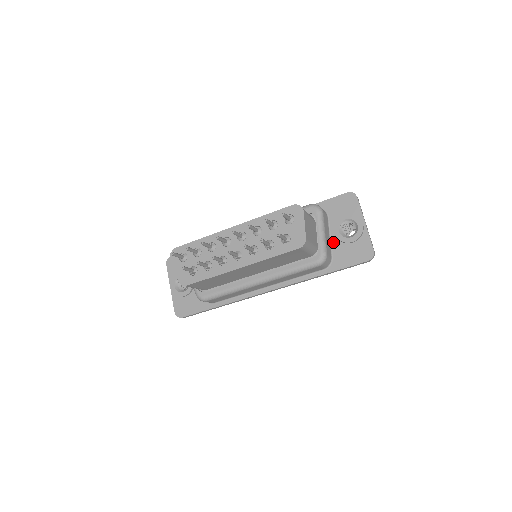
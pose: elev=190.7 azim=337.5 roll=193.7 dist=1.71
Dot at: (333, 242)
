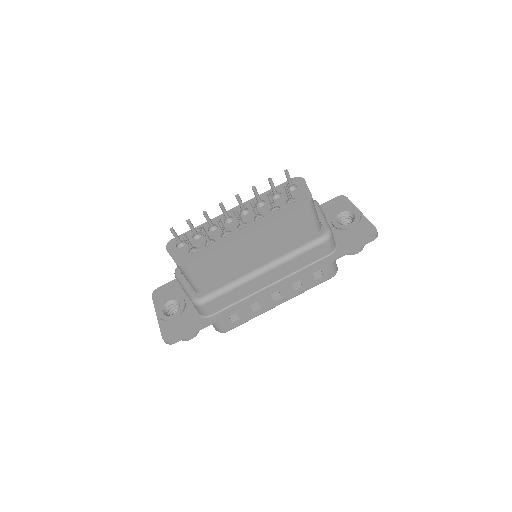
Dot at: (333, 232)
